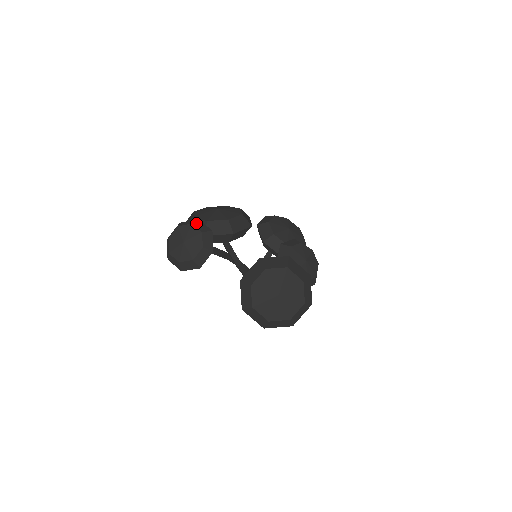
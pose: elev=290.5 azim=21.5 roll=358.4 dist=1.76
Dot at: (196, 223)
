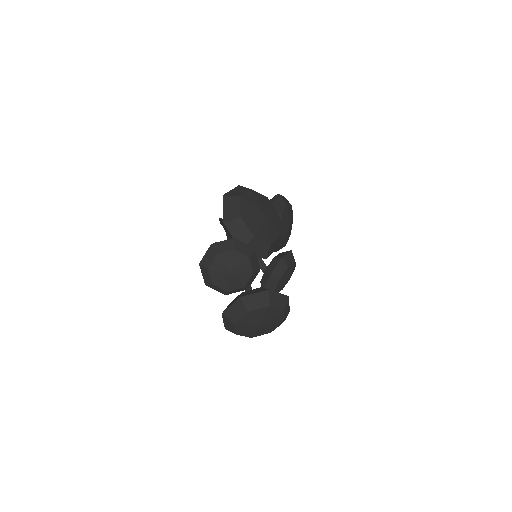
Dot at: (253, 257)
